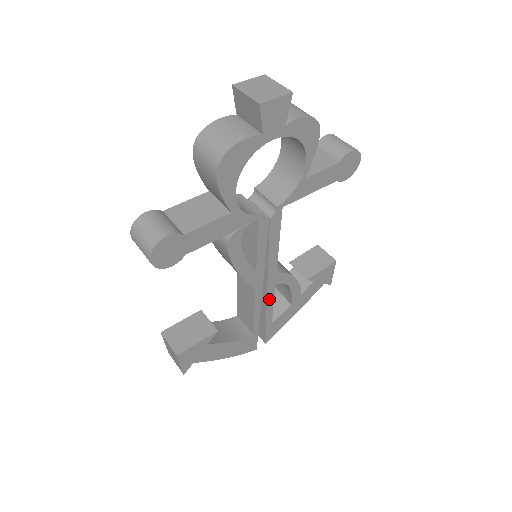
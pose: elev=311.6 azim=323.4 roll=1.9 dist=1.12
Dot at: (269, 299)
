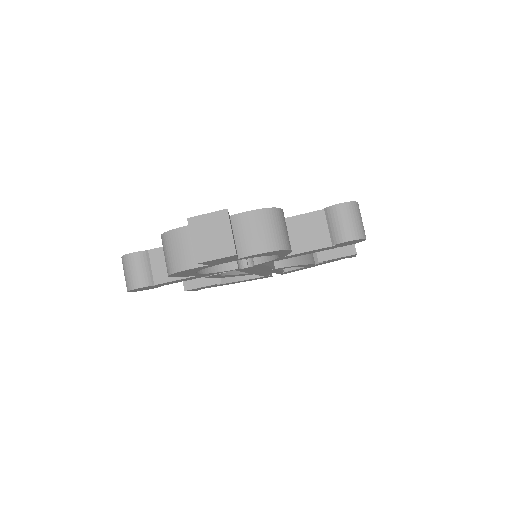
Dot at: (274, 271)
